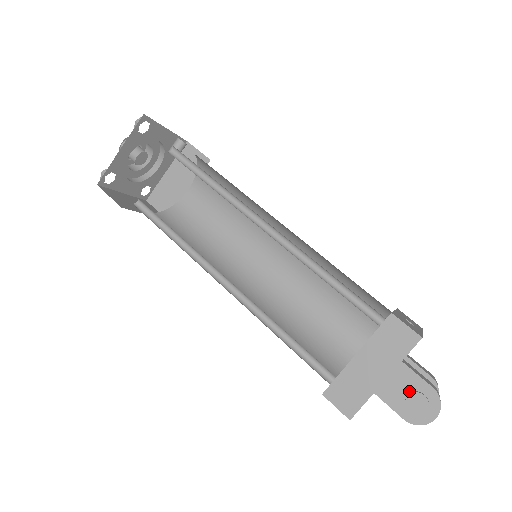
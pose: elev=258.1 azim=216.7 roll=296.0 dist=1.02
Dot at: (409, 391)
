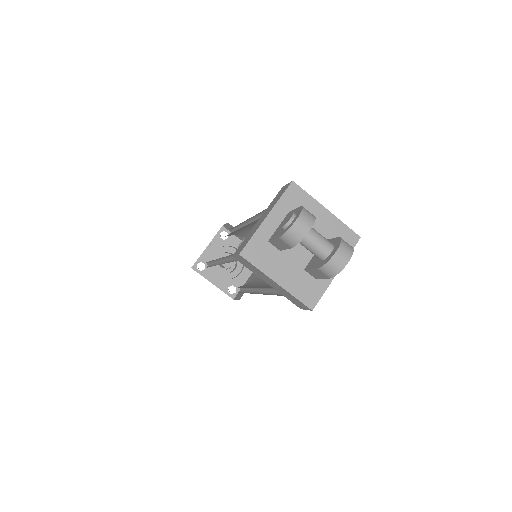
Dot at: occluded
